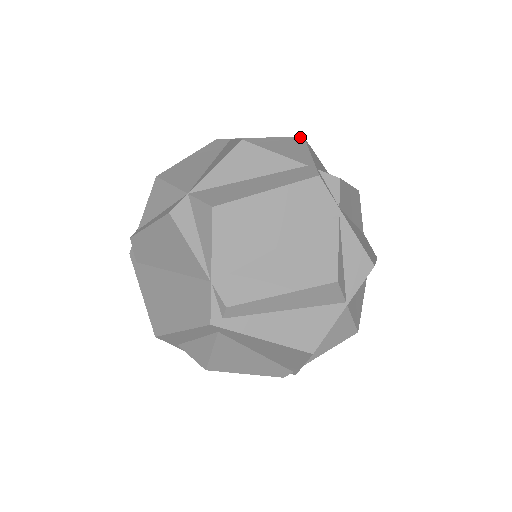
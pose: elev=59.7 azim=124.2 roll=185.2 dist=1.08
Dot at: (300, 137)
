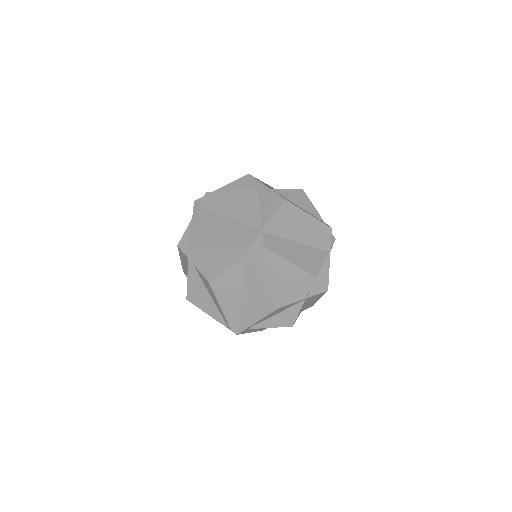
Dot at: occluded
